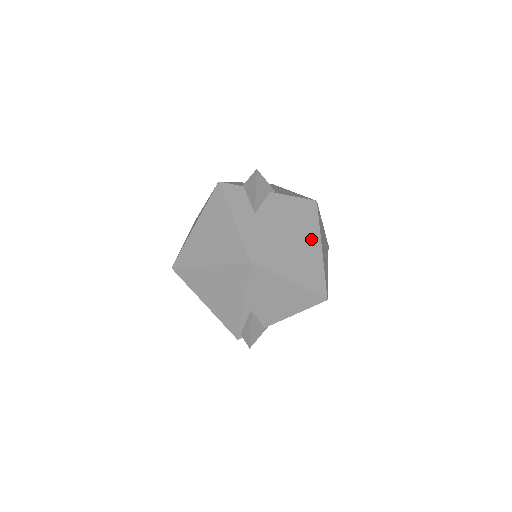
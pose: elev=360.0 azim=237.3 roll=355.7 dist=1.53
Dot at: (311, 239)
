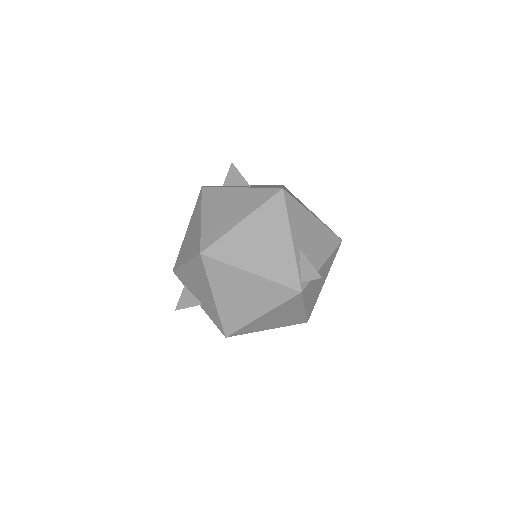
Dot at: occluded
